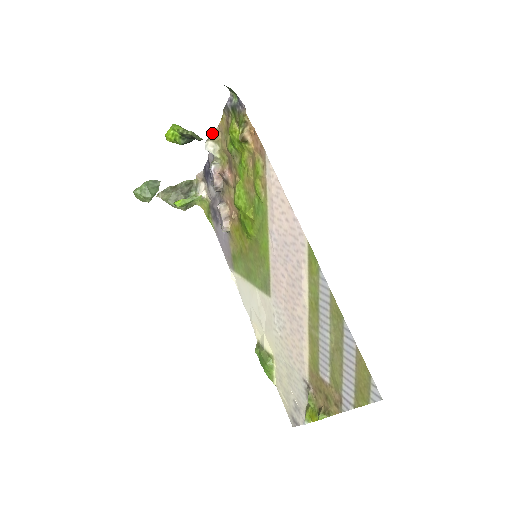
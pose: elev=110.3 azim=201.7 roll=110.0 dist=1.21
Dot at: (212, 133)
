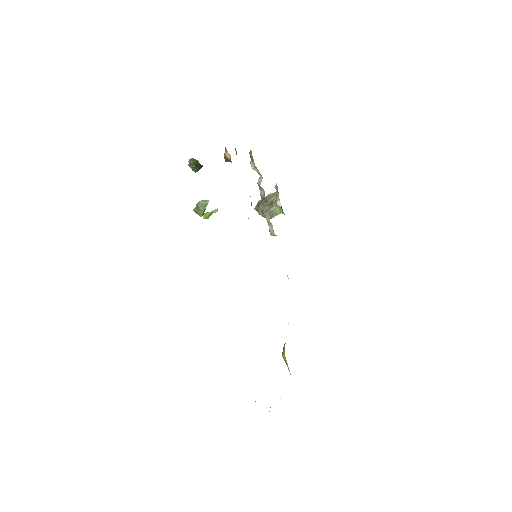
Dot at: occluded
